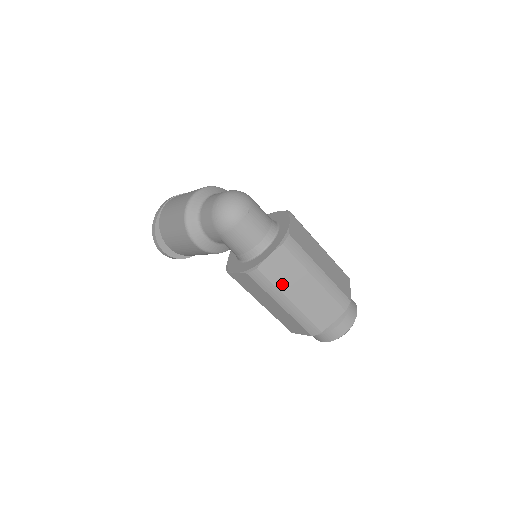
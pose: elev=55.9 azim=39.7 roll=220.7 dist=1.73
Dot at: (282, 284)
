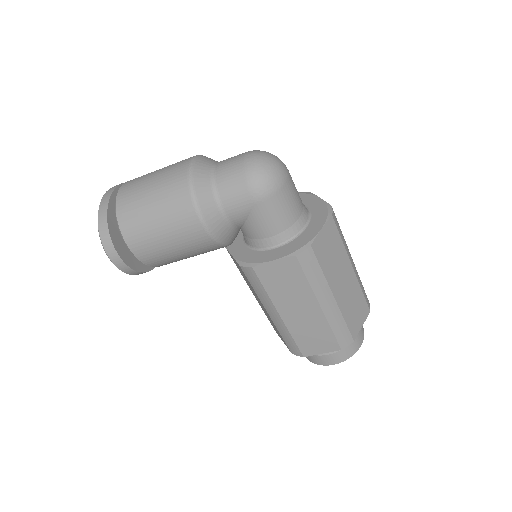
Dot at: (329, 271)
